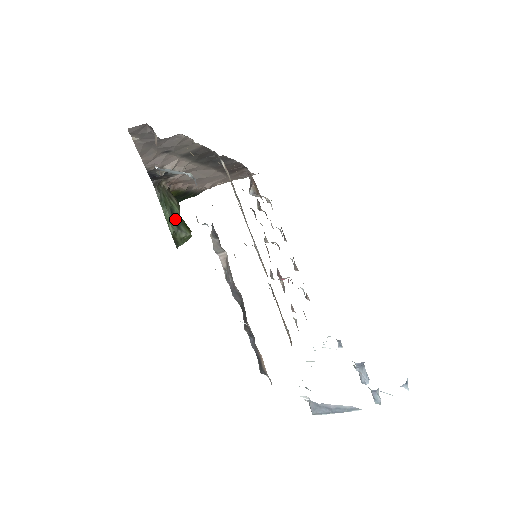
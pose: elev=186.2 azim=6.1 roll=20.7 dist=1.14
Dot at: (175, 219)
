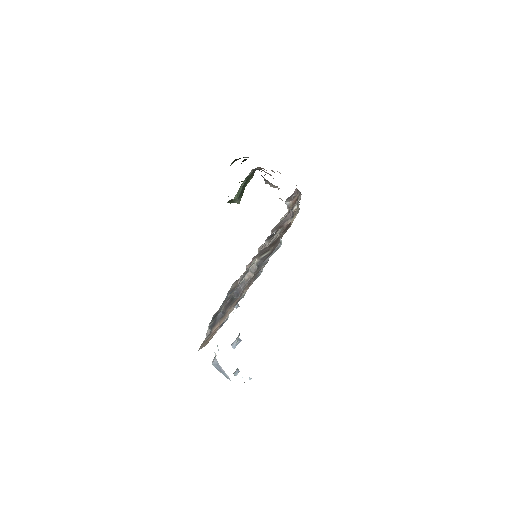
Dot at: (242, 190)
